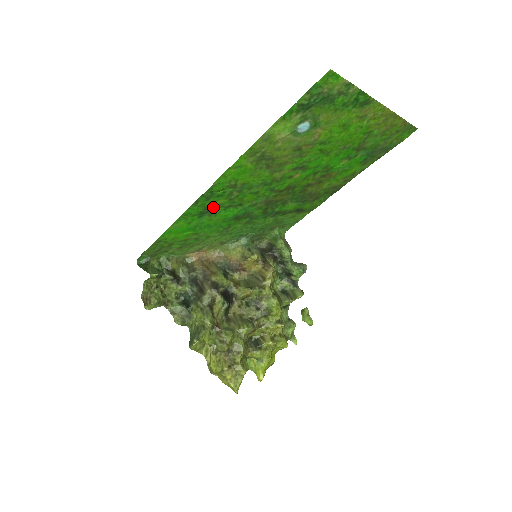
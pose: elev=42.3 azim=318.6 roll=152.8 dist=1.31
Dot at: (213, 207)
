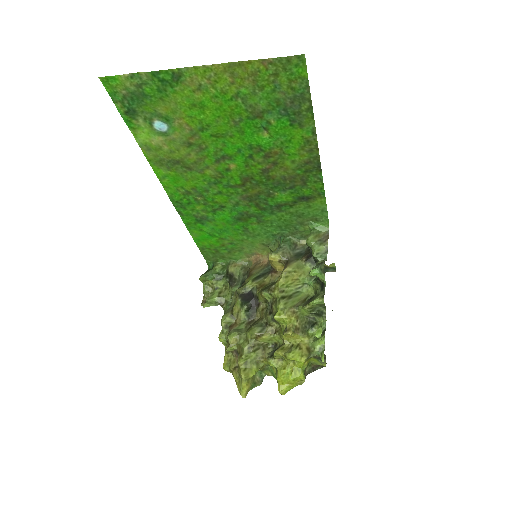
Dot at: (202, 214)
